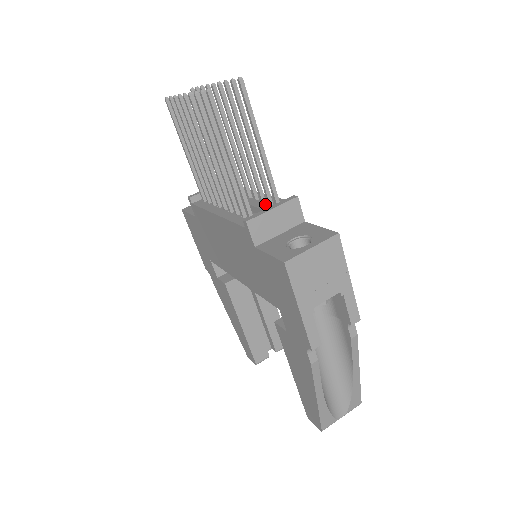
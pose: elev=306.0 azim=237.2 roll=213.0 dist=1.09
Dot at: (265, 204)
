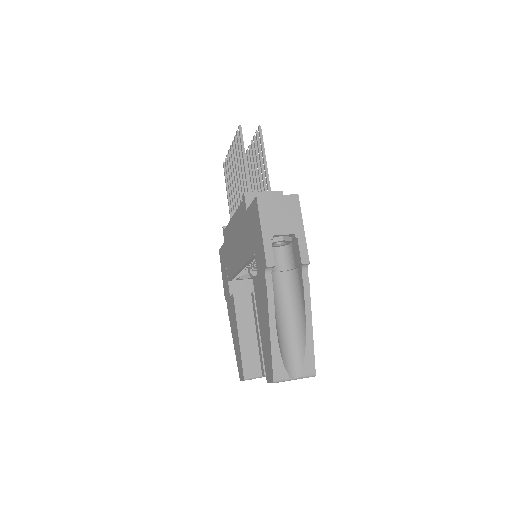
Dot at: occluded
